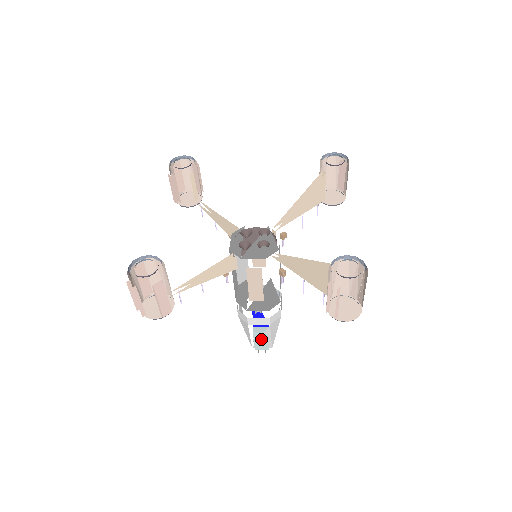
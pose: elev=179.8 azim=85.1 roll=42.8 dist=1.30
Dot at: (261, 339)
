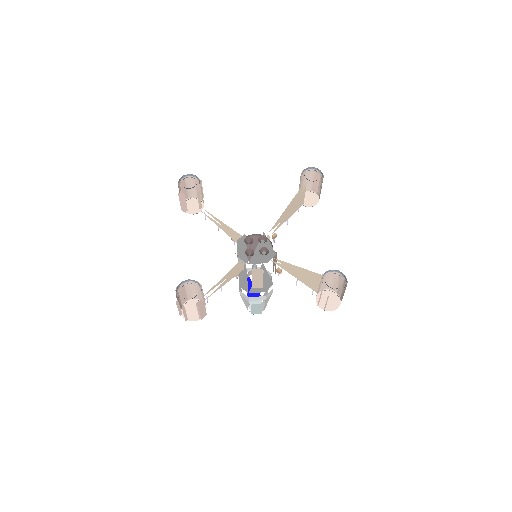
Dot at: (257, 308)
